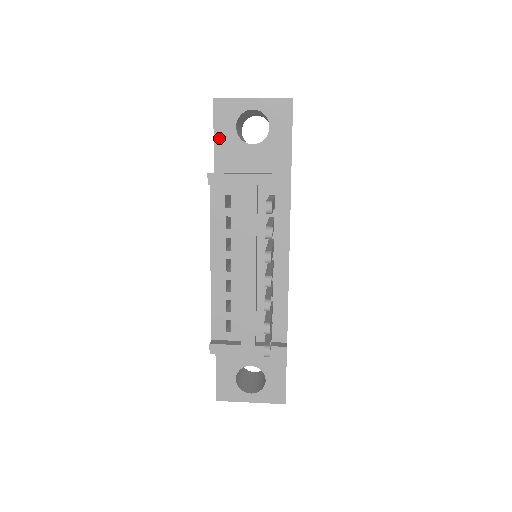
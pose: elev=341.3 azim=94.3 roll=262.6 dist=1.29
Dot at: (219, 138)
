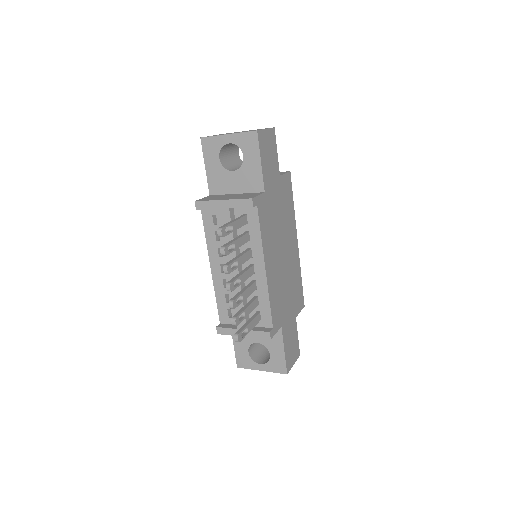
Dot at: (209, 168)
